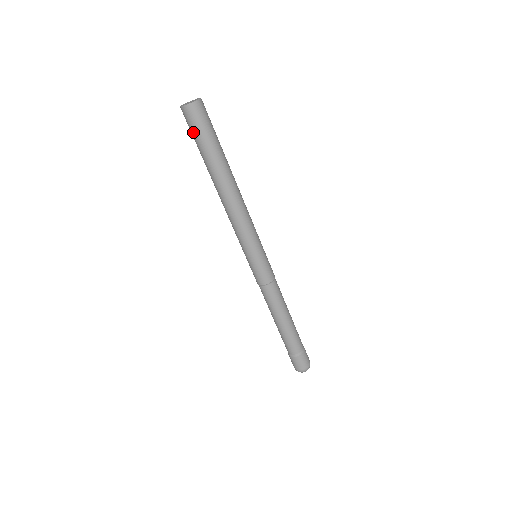
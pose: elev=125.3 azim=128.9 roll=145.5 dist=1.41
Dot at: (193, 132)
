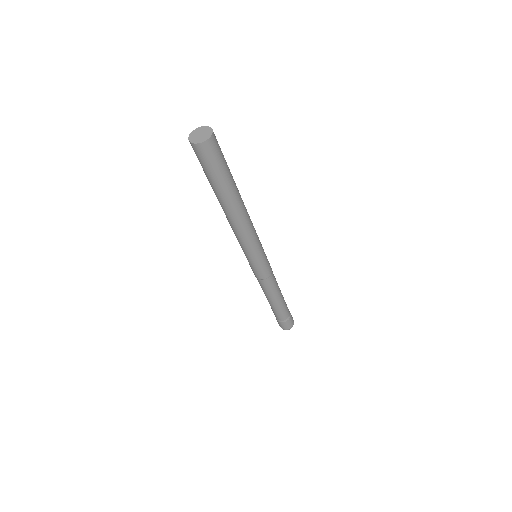
Dot at: (208, 166)
